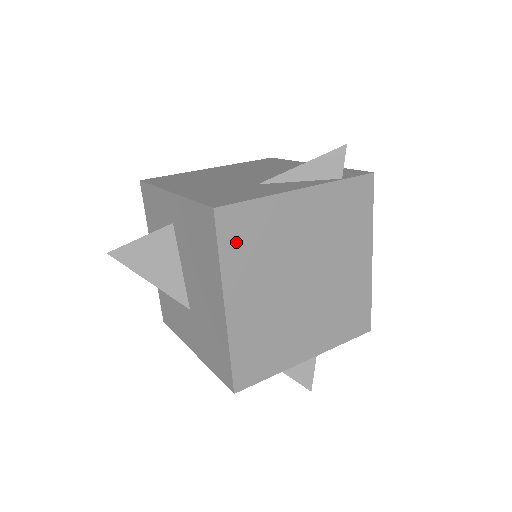
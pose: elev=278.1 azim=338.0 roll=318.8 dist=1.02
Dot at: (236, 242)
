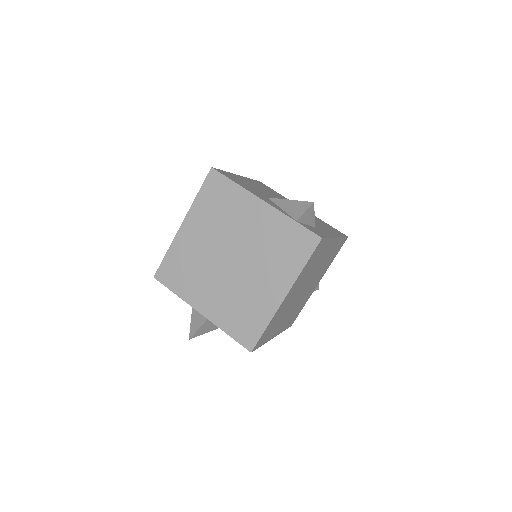
Dot at: (210, 195)
